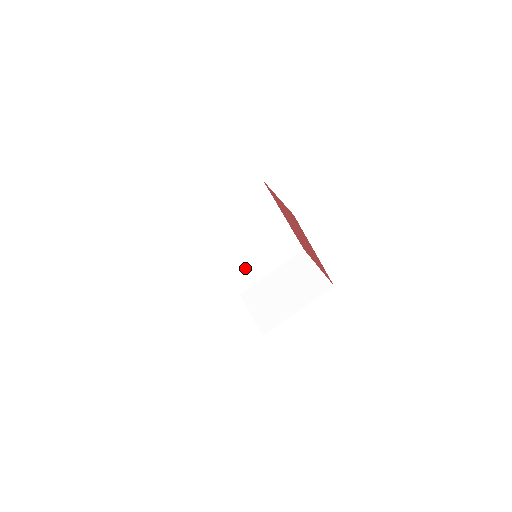
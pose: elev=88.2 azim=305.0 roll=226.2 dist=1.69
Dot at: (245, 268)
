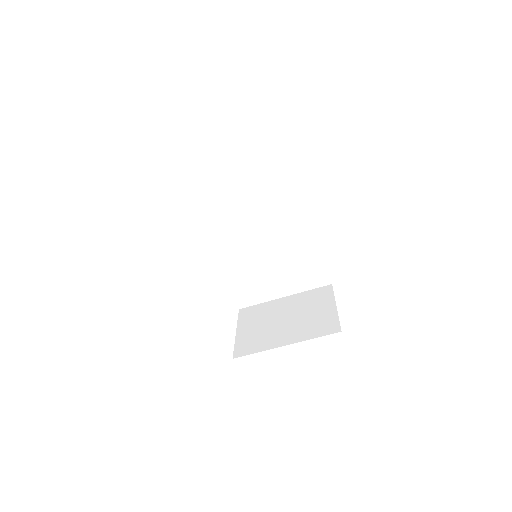
Dot at: (252, 278)
